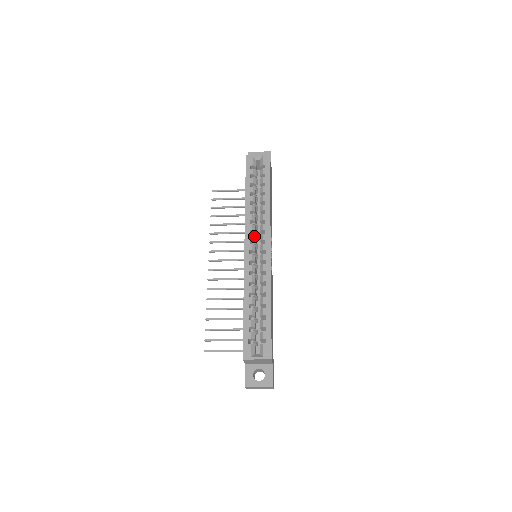
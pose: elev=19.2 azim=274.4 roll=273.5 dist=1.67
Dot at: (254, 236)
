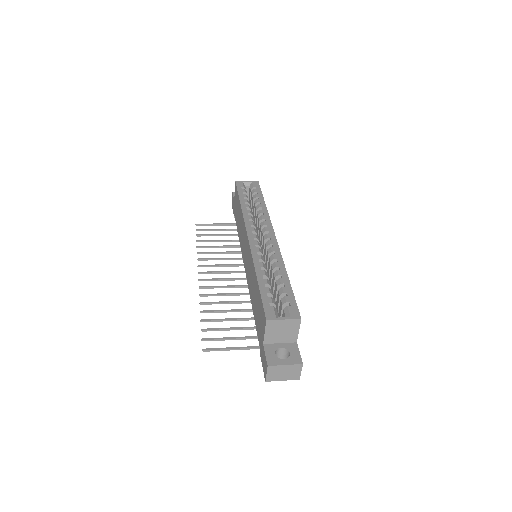
Dot at: (255, 230)
